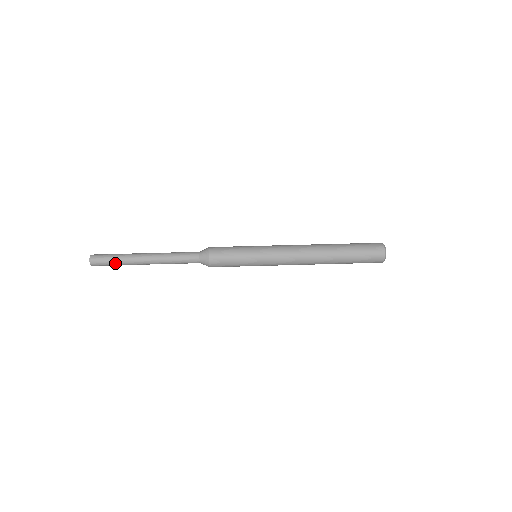
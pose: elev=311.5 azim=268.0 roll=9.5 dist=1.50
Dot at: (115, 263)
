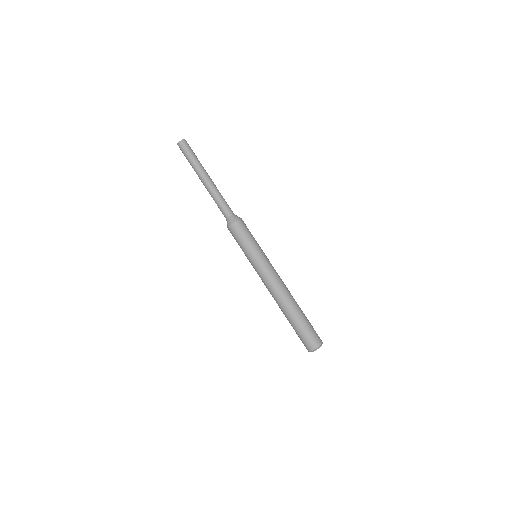
Dot at: occluded
